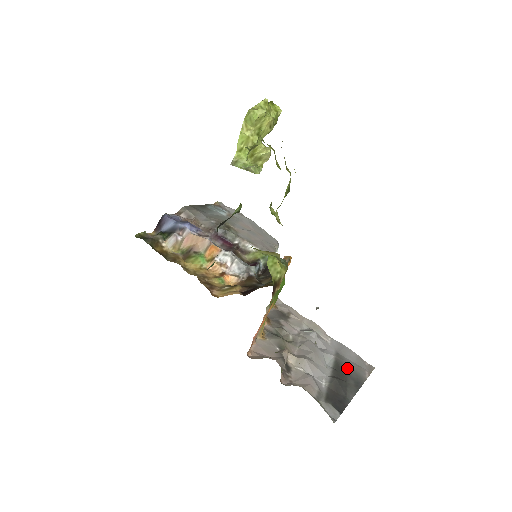
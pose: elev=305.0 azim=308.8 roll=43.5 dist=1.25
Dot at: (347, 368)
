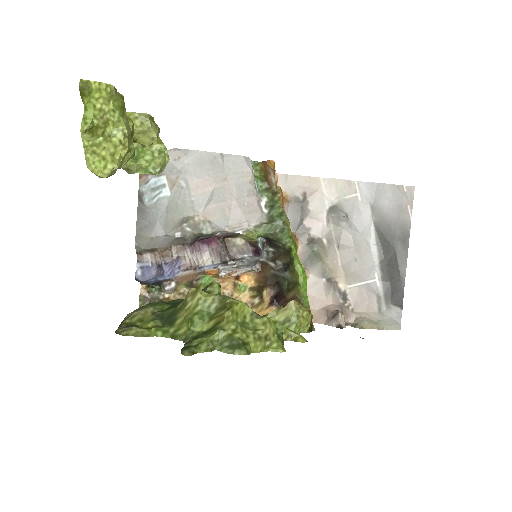
Dot at: (389, 227)
